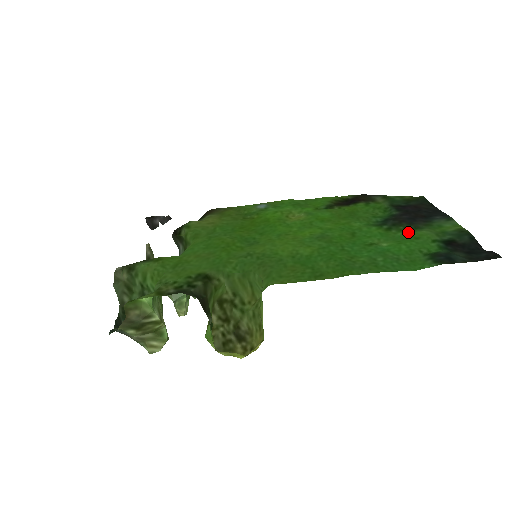
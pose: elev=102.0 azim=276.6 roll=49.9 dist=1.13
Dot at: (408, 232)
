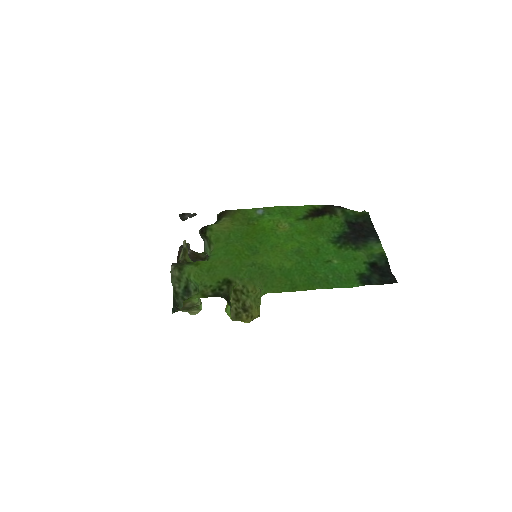
Dot at: (351, 252)
